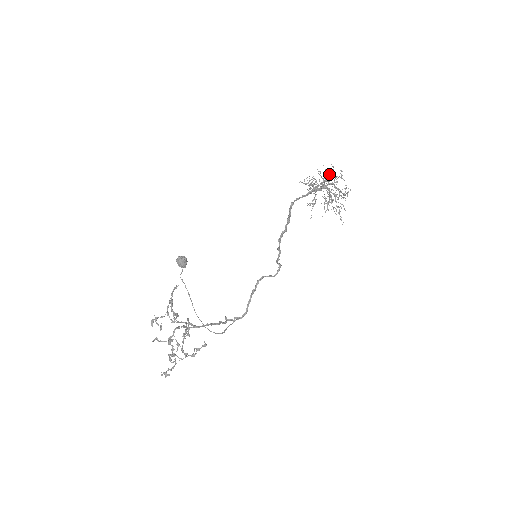
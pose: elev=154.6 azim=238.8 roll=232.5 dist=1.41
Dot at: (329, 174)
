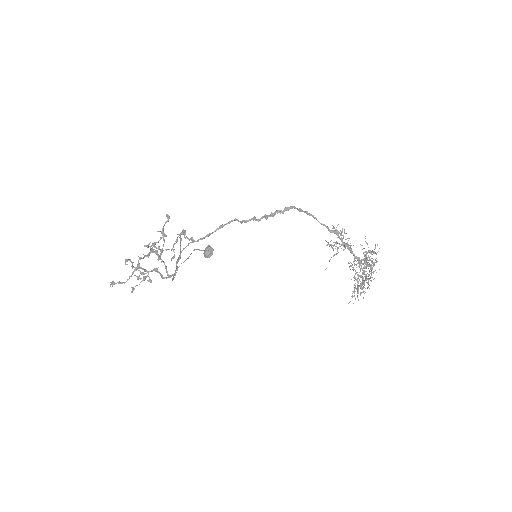
Dot at: (368, 250)
